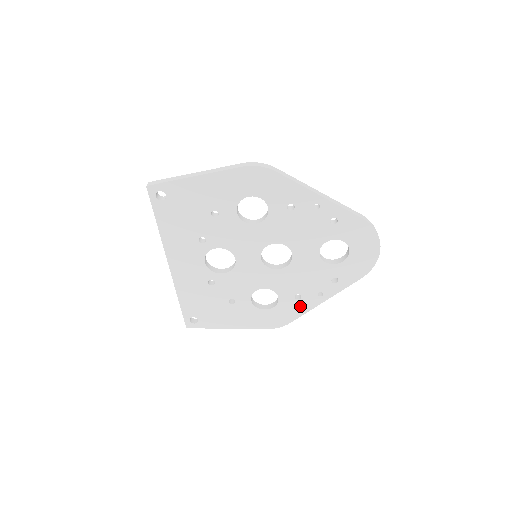
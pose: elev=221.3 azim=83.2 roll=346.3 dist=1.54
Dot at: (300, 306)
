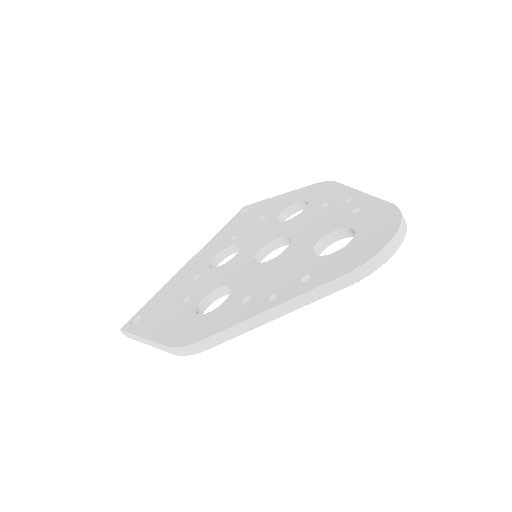
Dot at: occluded
